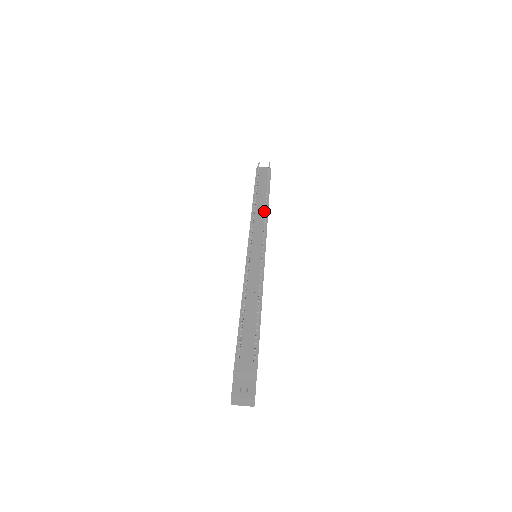
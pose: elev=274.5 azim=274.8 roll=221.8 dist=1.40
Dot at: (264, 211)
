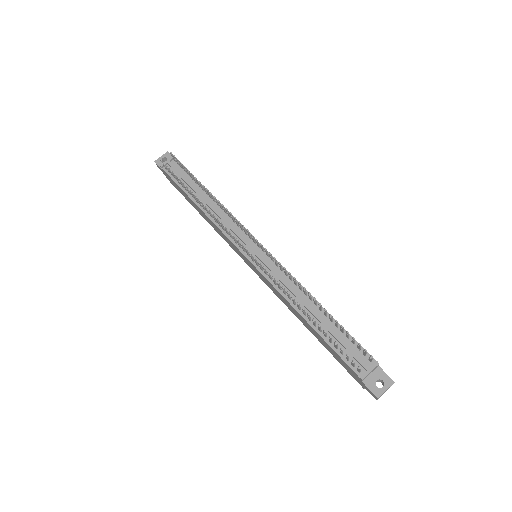
Dot at: (218, 207)
